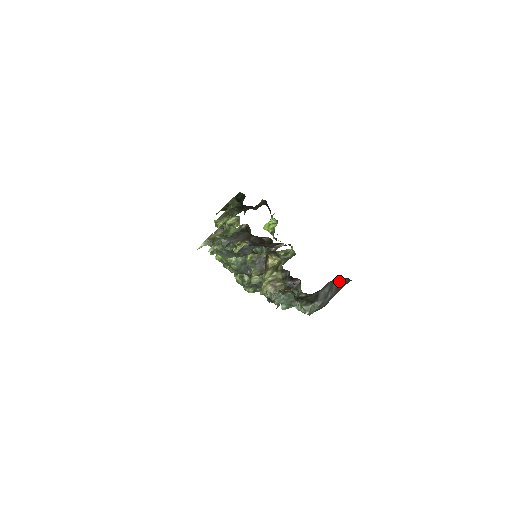
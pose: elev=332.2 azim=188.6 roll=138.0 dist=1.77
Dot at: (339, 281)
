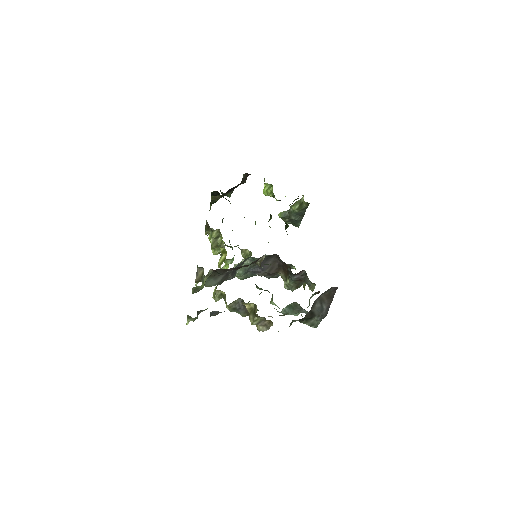
Dot at: (326, 292)
